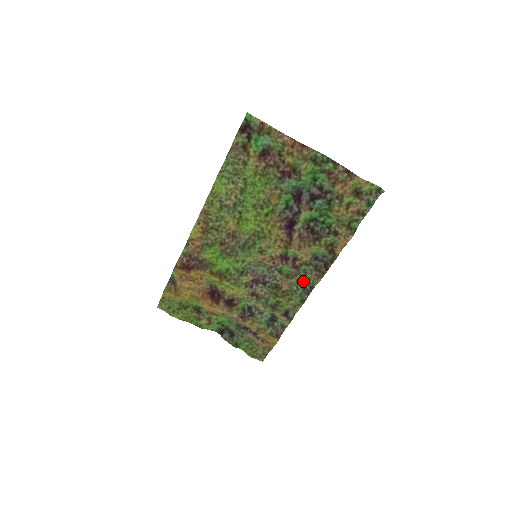
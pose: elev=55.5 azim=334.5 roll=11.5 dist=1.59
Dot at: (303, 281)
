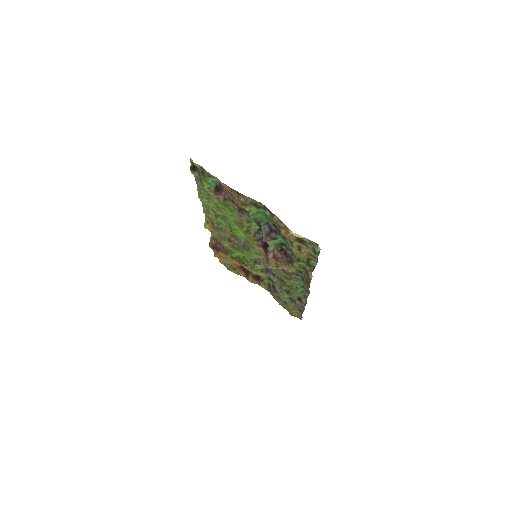
Dot at: (301, 283)
